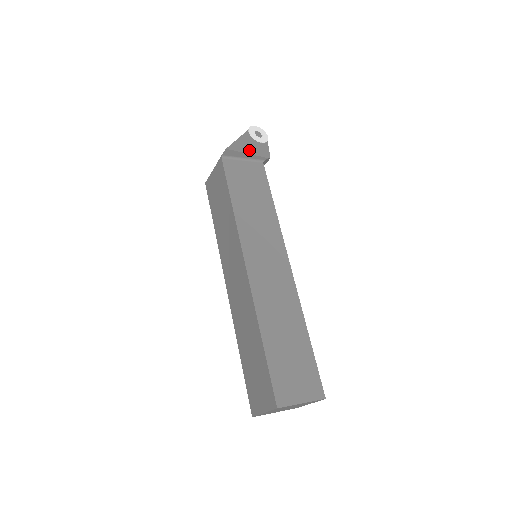
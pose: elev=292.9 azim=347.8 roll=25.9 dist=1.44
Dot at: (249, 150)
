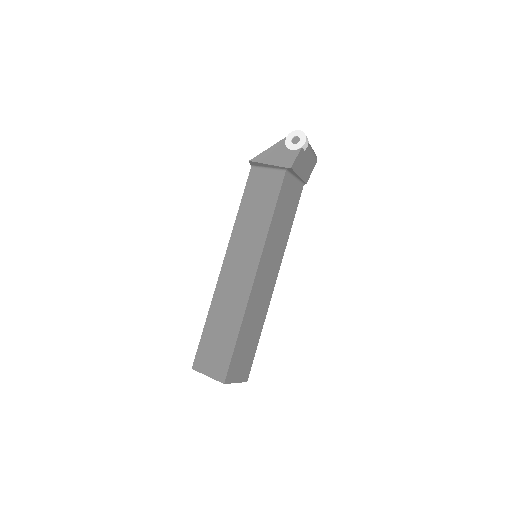
Dot at: (272, 160)
